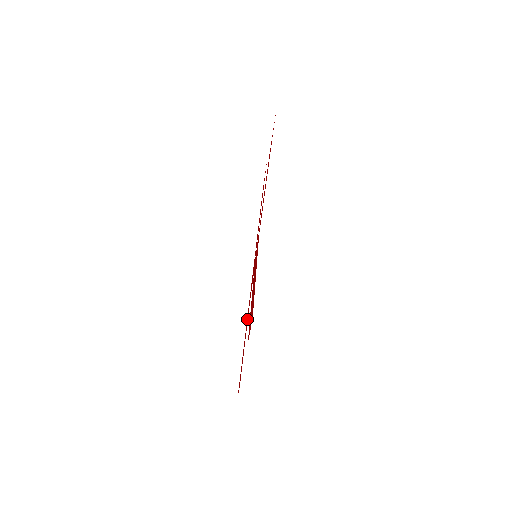
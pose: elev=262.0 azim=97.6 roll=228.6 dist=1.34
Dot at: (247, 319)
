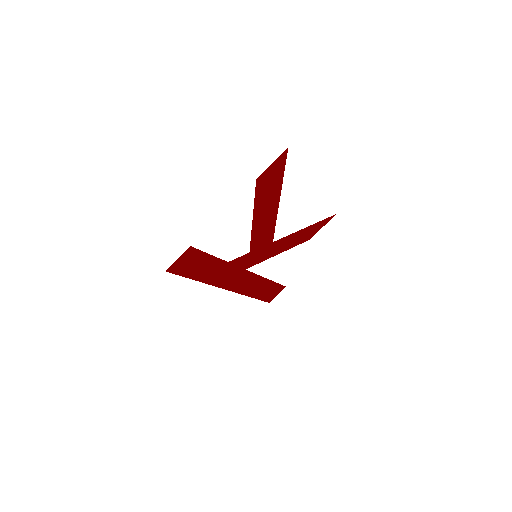
Dot at: (214, 270)
